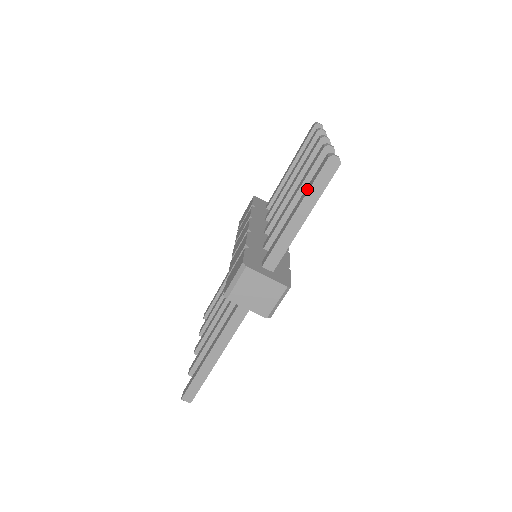
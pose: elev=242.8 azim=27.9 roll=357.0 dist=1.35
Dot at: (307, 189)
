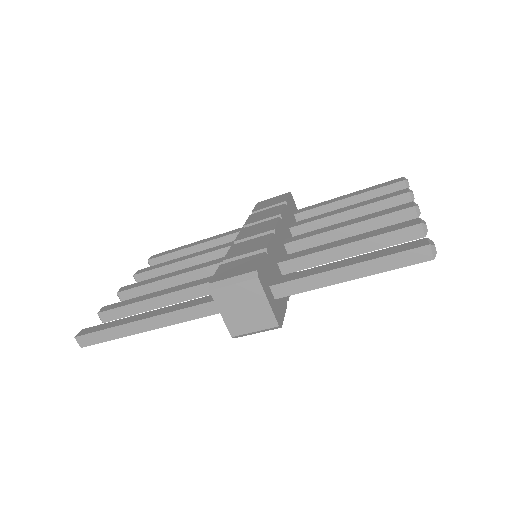
Dot at: (379, 253)
